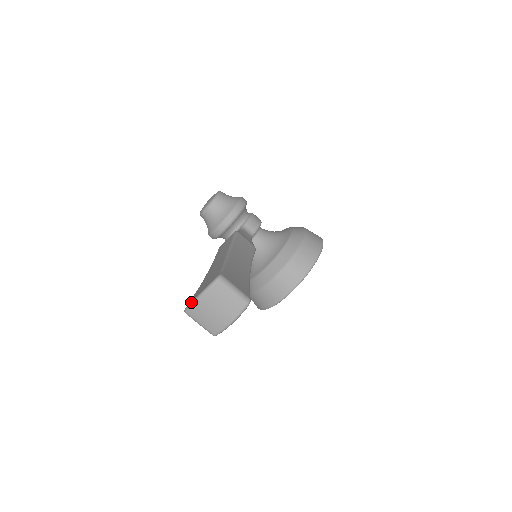
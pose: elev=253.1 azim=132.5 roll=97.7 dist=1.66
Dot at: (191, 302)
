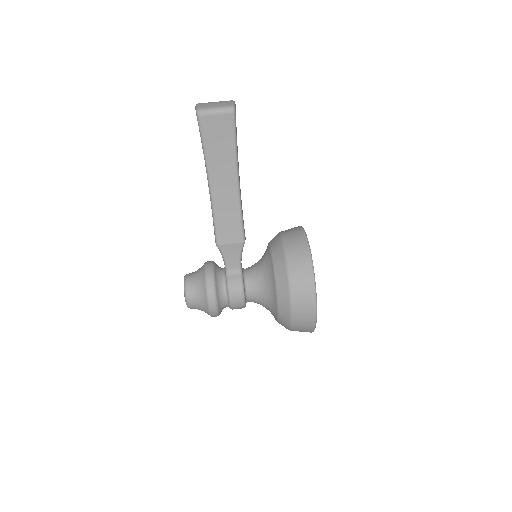
Dot at: (195, 108)
